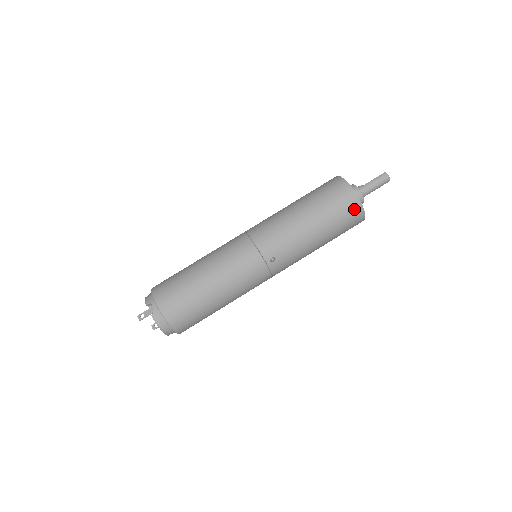
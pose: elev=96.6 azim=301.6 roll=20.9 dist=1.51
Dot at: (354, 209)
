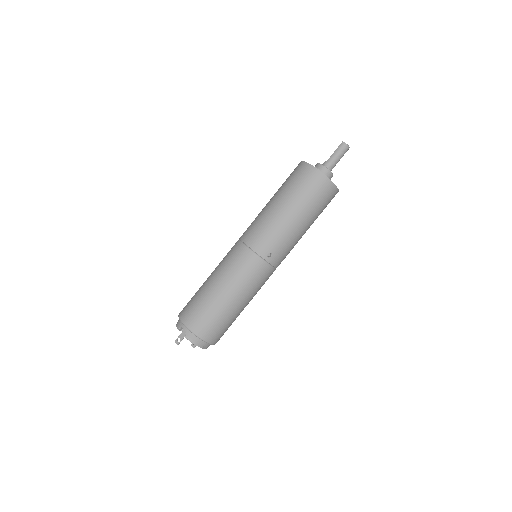
Dot at: (324, 186)
